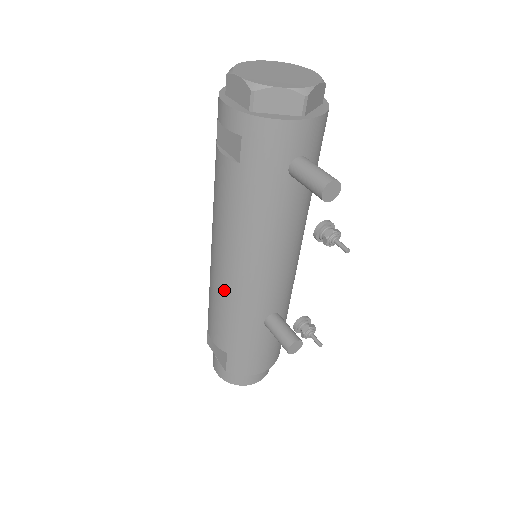
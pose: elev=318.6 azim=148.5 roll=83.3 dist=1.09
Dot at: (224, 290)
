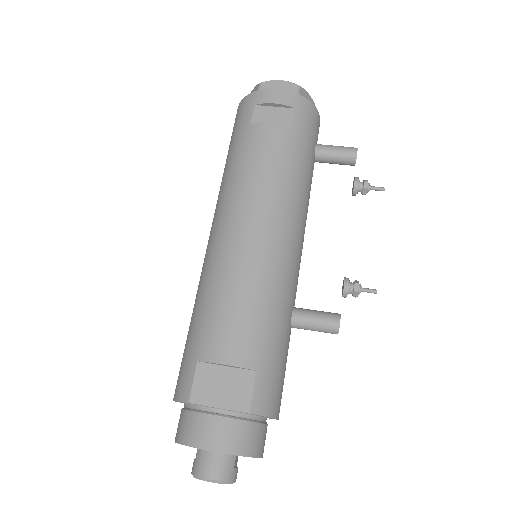
Dot at: (262, 262)
